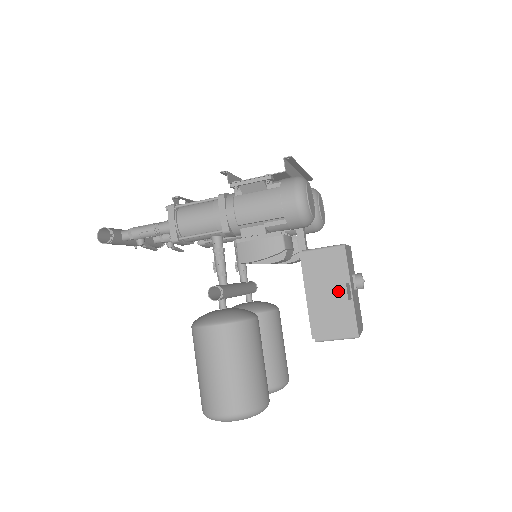
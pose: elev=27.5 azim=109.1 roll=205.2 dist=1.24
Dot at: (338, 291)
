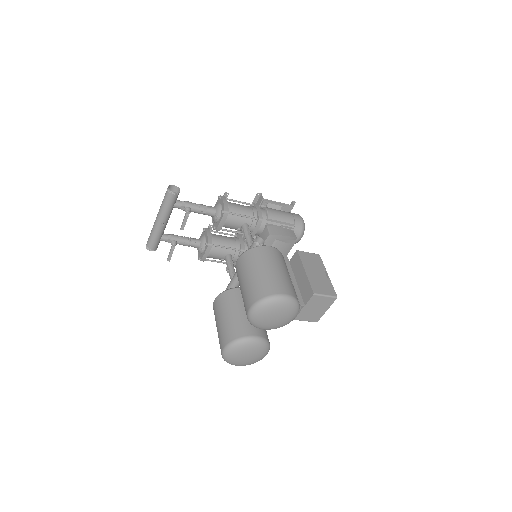
Dot at: (321, 273)
